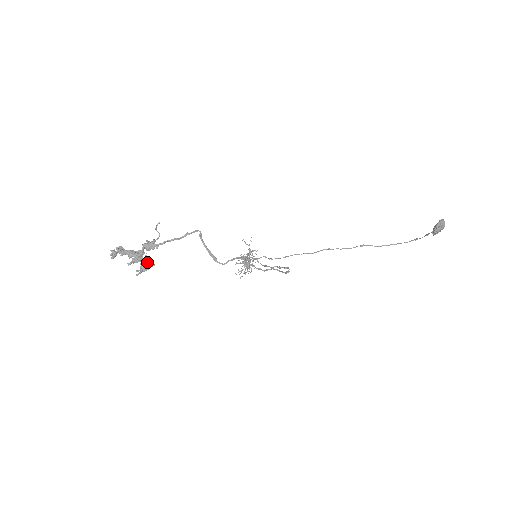
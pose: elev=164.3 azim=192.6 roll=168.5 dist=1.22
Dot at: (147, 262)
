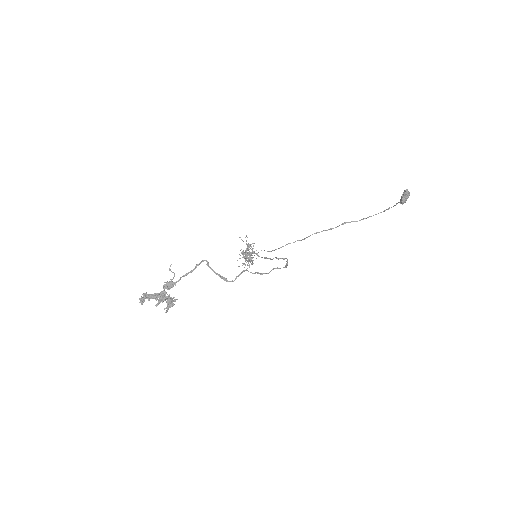
Dot at: (171, 299)
